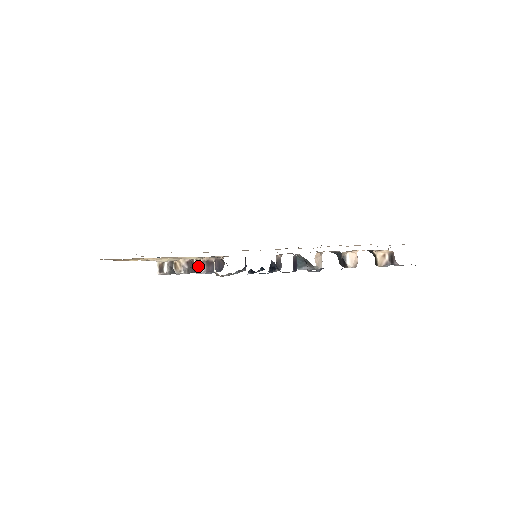
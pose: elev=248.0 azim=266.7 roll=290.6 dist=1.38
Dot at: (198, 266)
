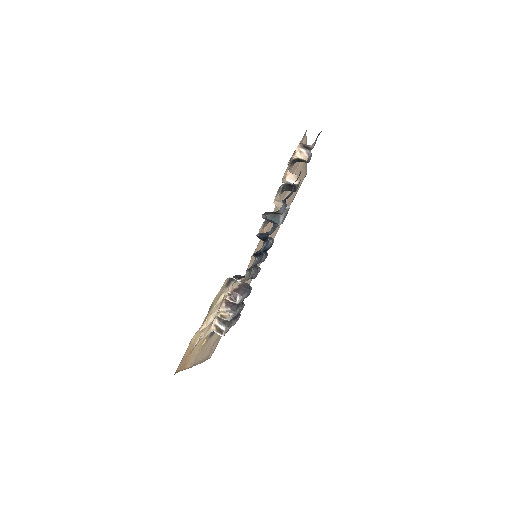
Dot at: (232, 298)
